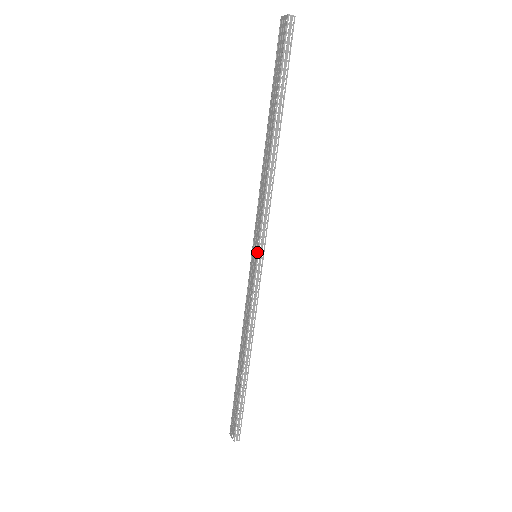
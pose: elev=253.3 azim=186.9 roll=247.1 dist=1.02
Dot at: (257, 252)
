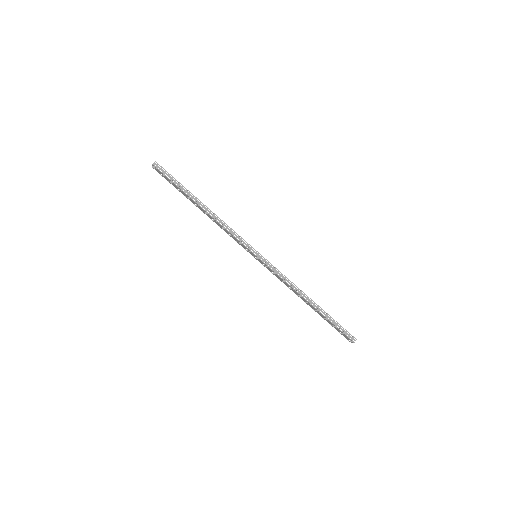
Dot at: (253, 254)
